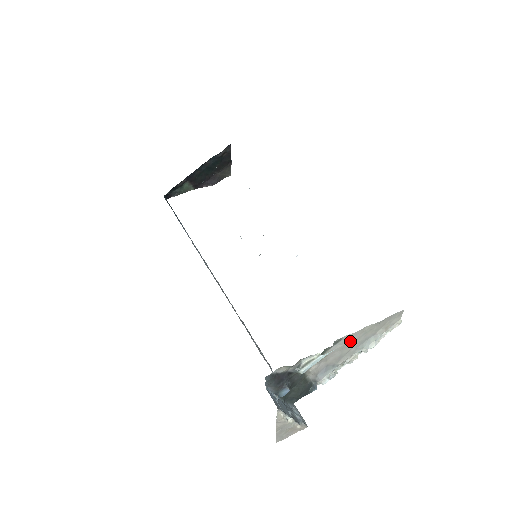
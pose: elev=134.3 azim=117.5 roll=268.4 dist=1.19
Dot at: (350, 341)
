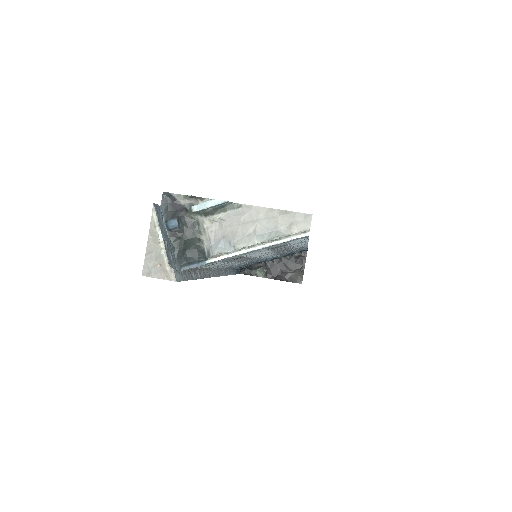
Dot at: (250, 217)
